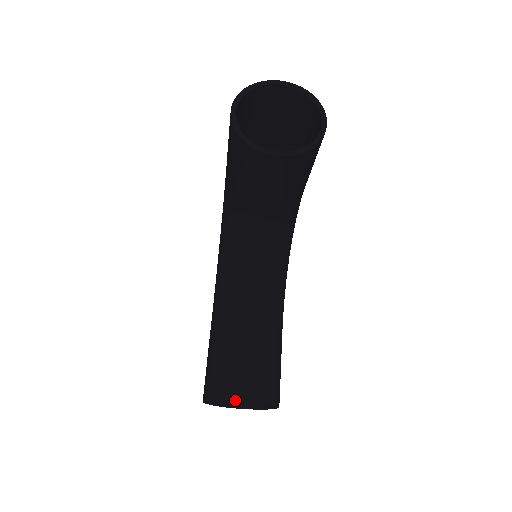
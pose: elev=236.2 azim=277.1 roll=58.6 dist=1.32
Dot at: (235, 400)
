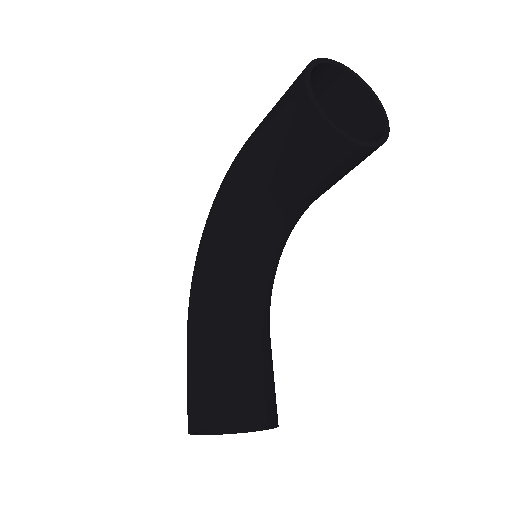
Dot at: occluded
